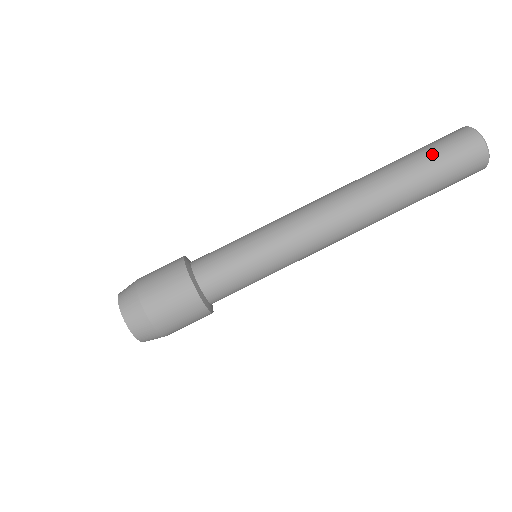
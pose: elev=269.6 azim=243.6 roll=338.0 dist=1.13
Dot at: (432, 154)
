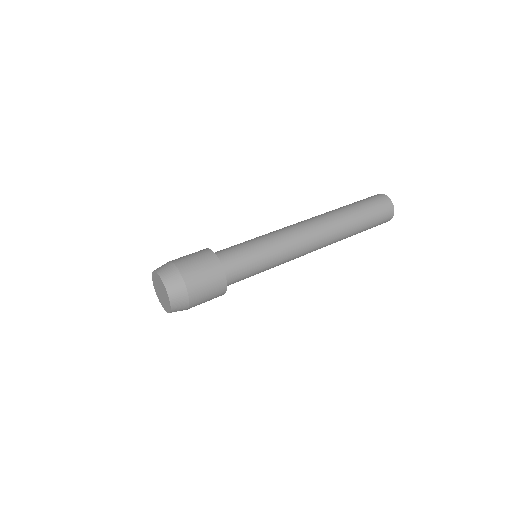
Dot at: occluded
